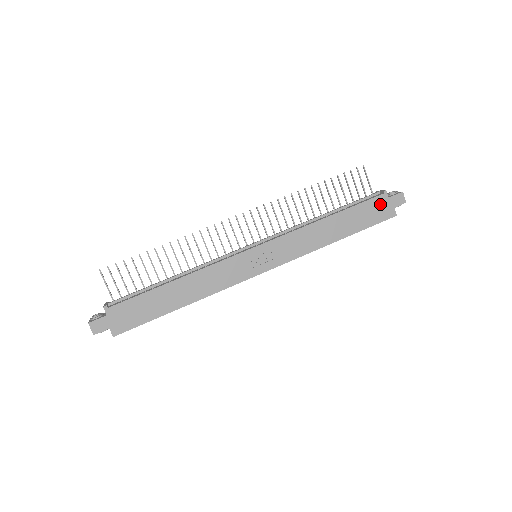
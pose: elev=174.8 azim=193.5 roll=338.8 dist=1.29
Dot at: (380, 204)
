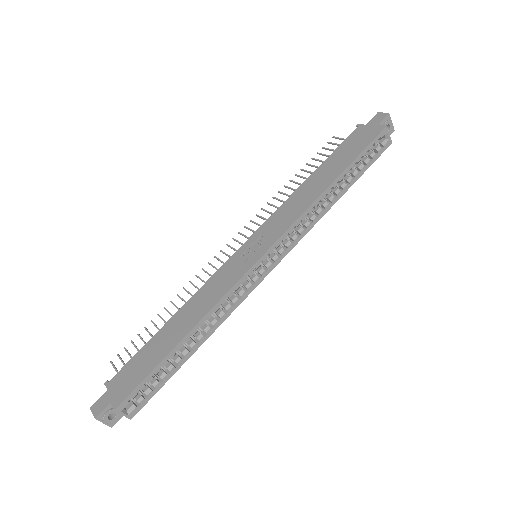
Dot at: (360, 134)
